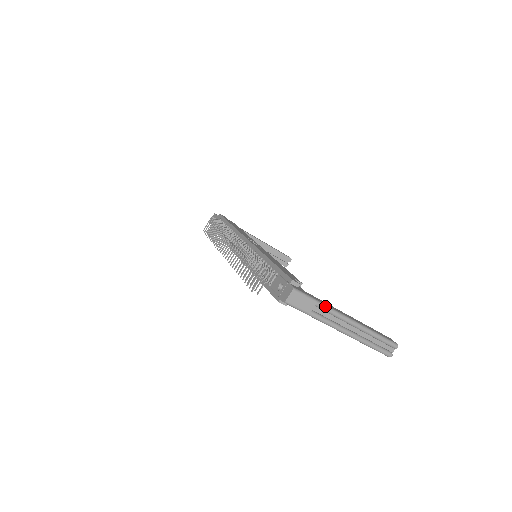
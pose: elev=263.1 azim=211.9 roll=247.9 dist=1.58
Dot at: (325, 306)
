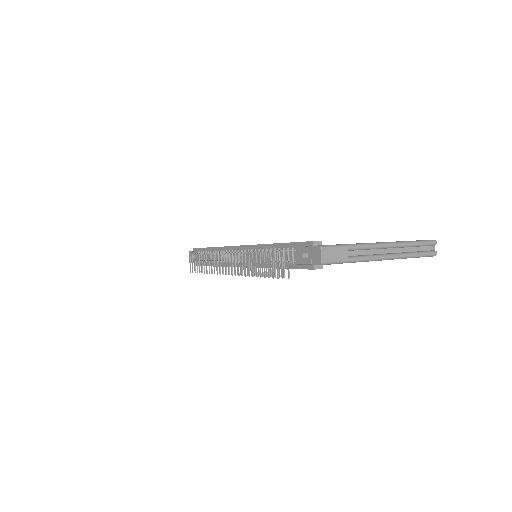
Dot at: (356, 245)
